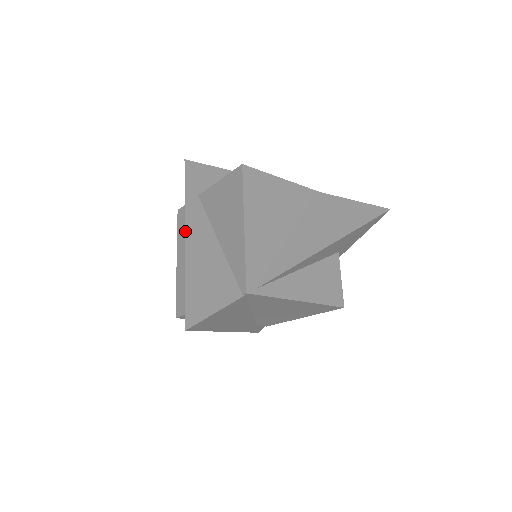
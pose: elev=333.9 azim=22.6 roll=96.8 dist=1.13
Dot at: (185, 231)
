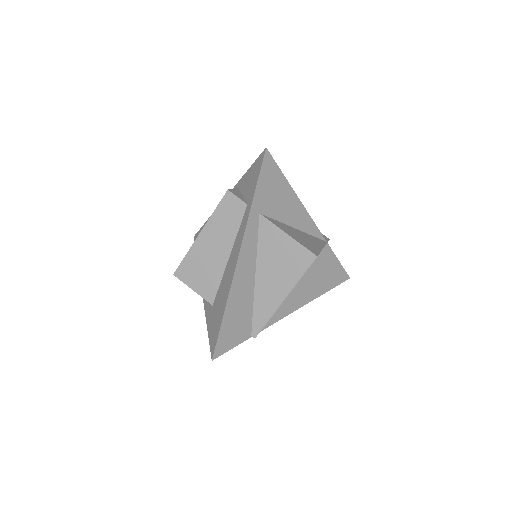
Dot at: (238, 259)
